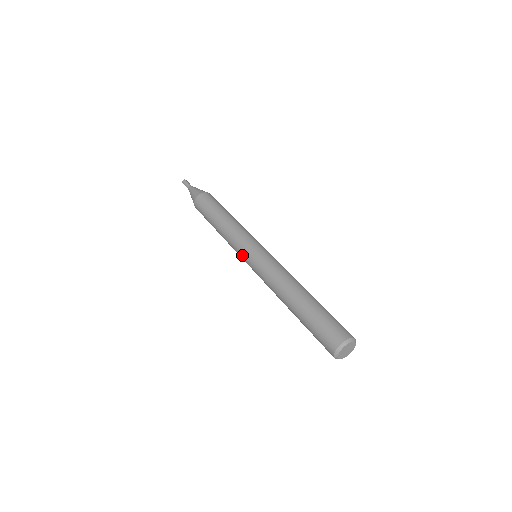
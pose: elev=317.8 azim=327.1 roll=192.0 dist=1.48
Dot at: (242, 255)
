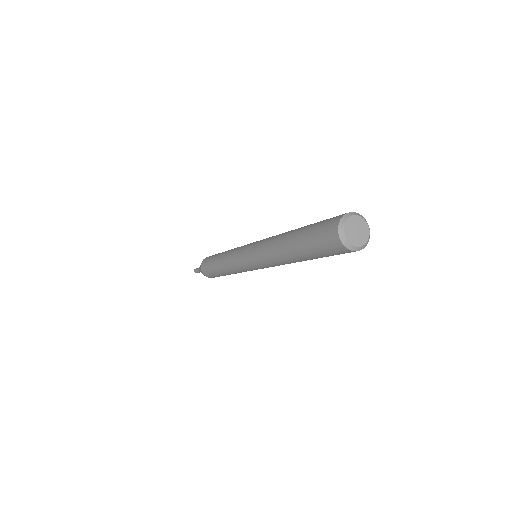
Dot at: (244, 267)
